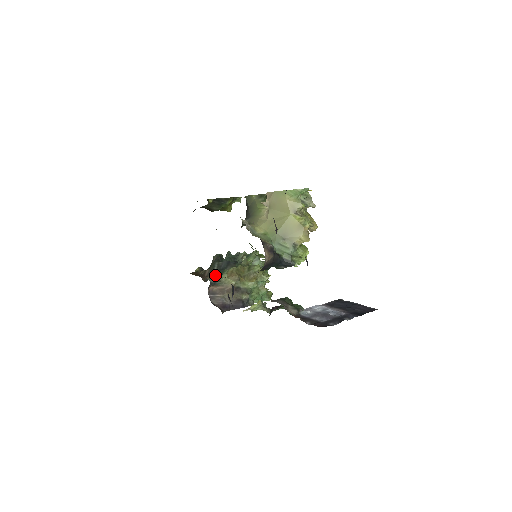
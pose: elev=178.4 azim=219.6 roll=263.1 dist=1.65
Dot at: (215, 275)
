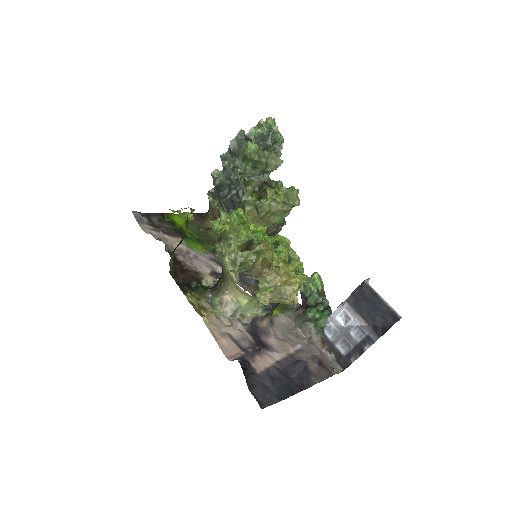
Dot at: occluded
